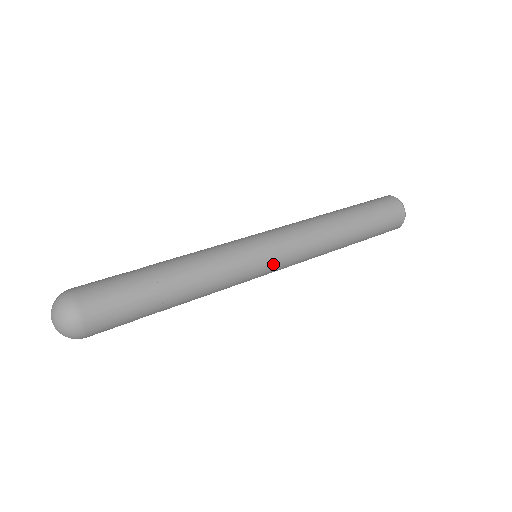
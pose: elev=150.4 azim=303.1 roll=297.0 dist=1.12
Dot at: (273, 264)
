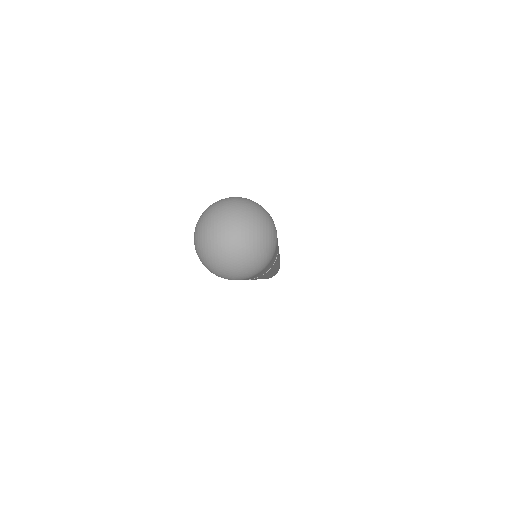
Dot at: occluded
